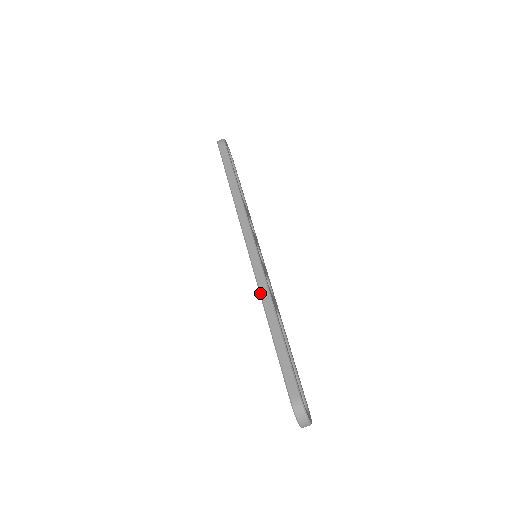
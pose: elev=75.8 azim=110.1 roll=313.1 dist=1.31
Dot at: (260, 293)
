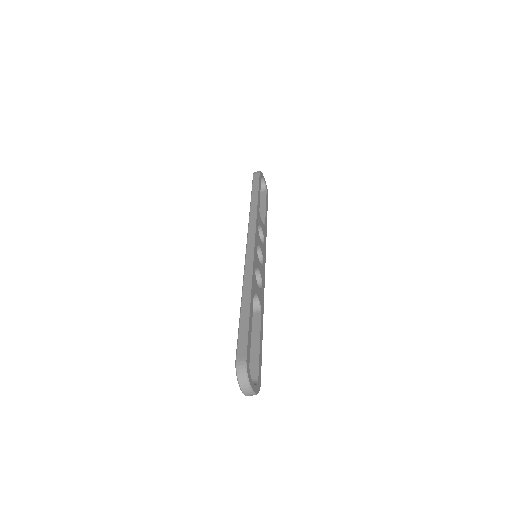
Dot at: (243, 276)
